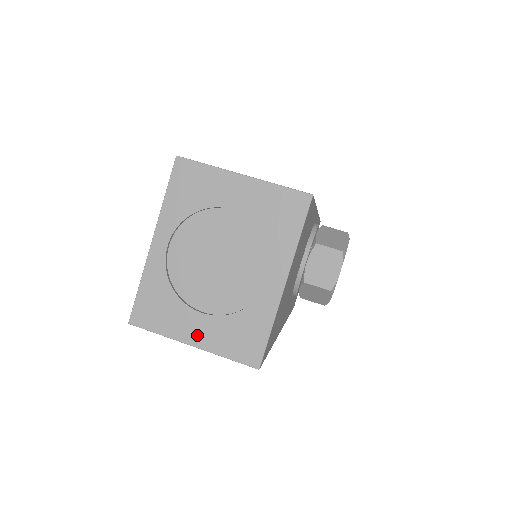
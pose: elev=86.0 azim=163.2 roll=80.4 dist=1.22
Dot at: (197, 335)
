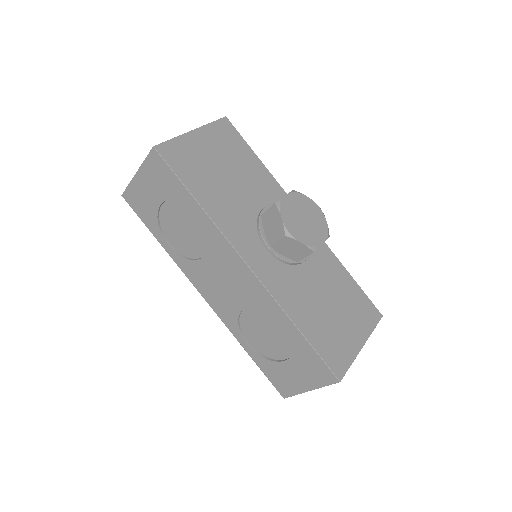
Dot at: occluded
